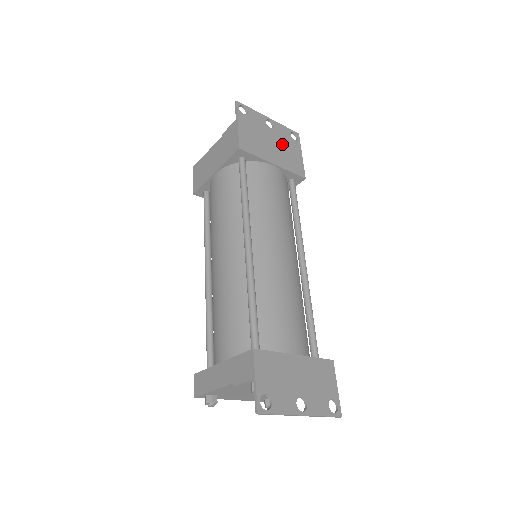
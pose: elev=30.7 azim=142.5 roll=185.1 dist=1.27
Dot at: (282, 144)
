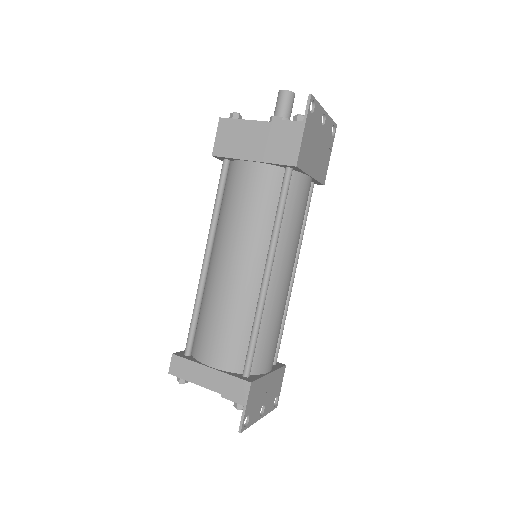
Dot at: (323, 146)
